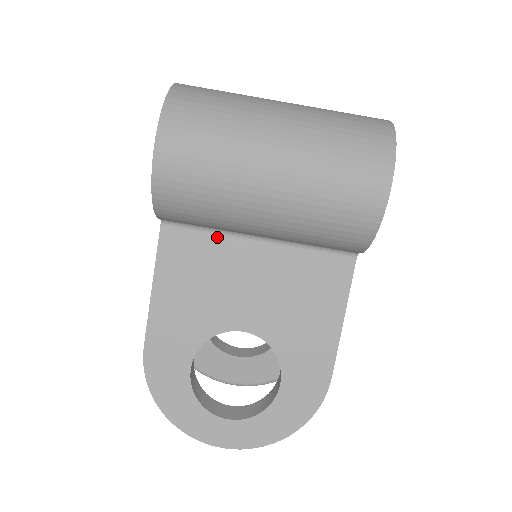
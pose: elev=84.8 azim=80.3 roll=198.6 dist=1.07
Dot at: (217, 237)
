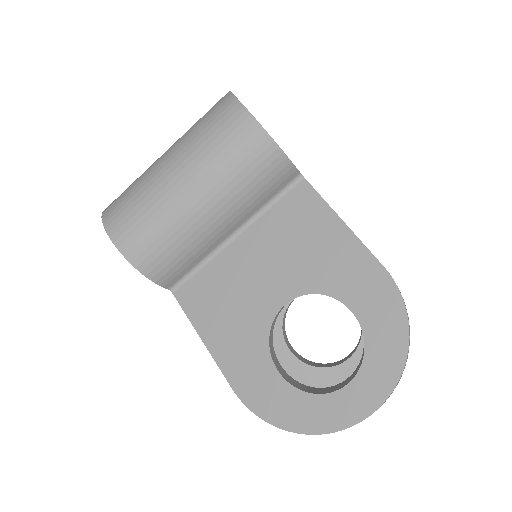
Dot at: (211, 264)
